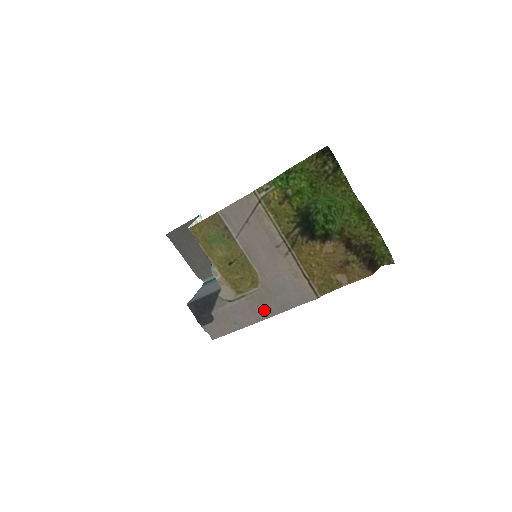
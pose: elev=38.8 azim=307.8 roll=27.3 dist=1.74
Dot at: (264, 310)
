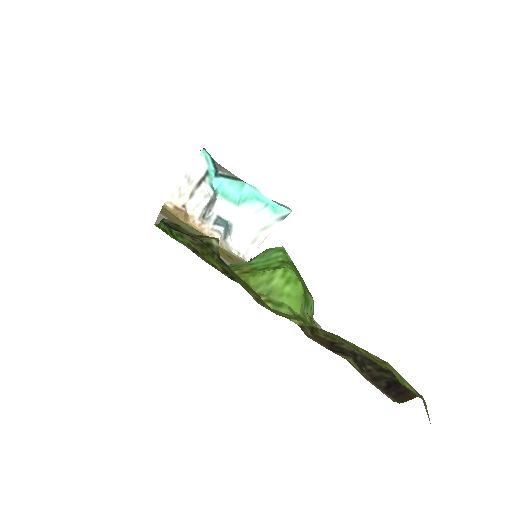
Dot at: occluded
